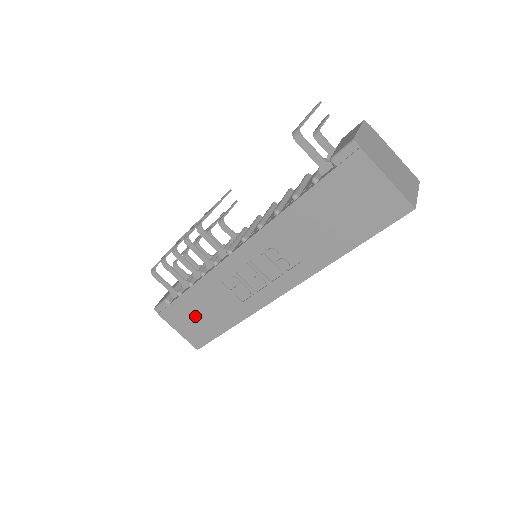
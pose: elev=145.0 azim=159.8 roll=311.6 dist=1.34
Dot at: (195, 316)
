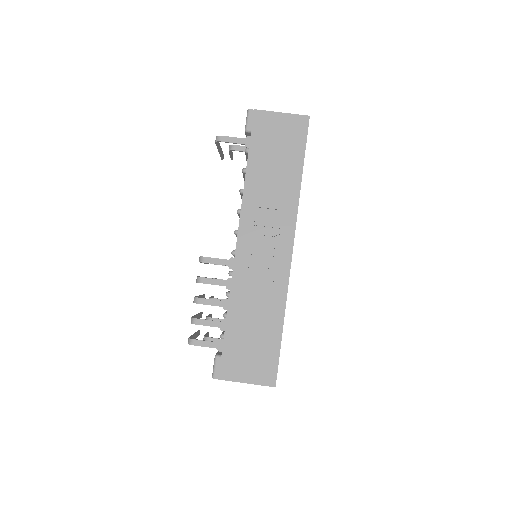
Dot at: (249, 345)
